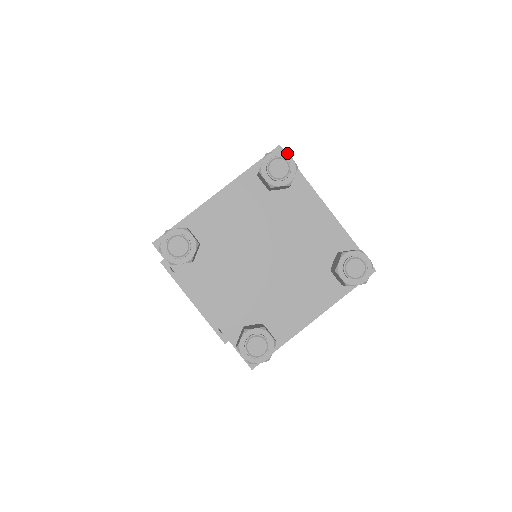
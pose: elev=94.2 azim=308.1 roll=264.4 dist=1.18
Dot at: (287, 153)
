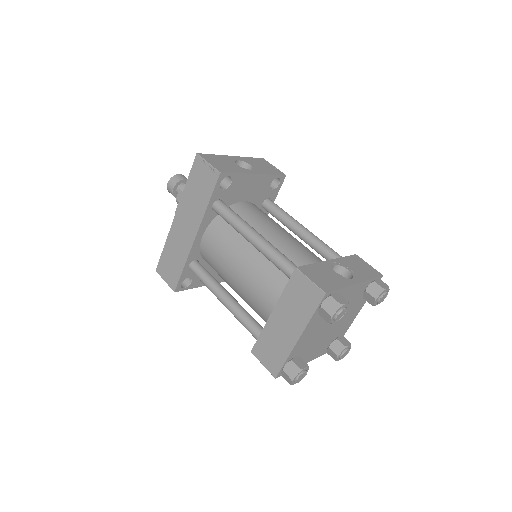
Dot at: (342, 305)
